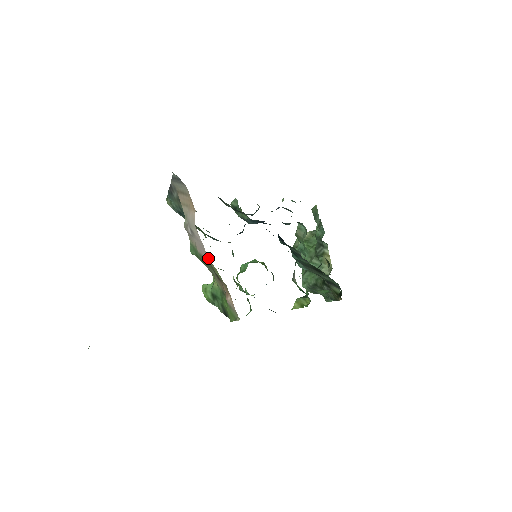
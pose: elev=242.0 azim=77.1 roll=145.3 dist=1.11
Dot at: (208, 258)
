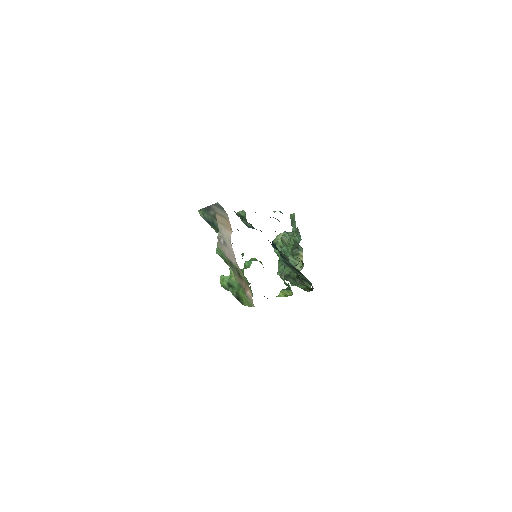
Dot at: (237, 264)
